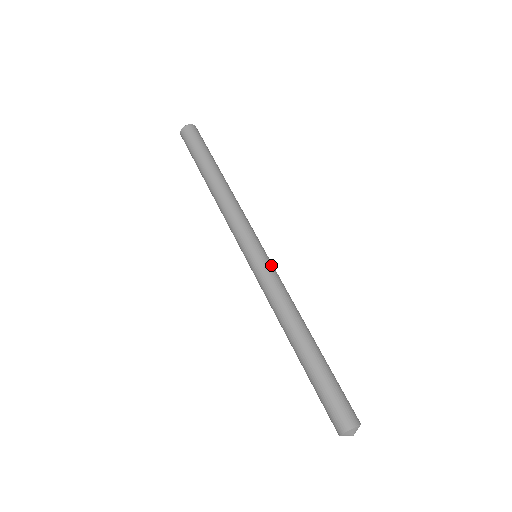
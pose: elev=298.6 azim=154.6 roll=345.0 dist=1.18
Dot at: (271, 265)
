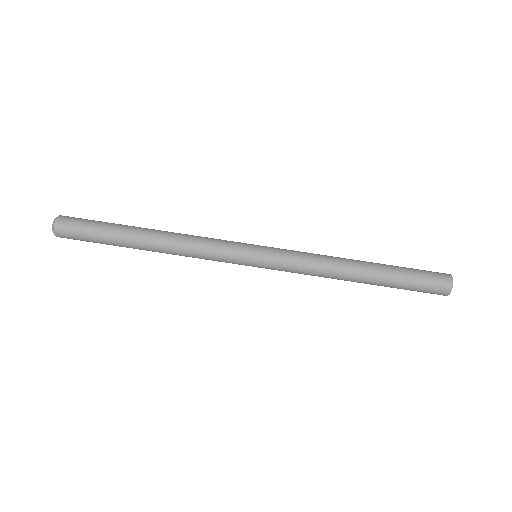
Dot at: (278, 248)
